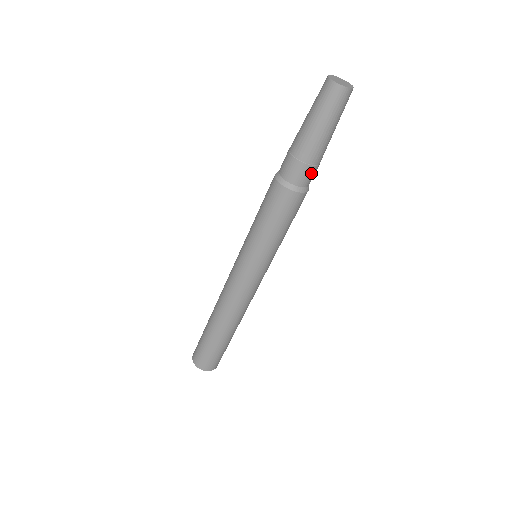
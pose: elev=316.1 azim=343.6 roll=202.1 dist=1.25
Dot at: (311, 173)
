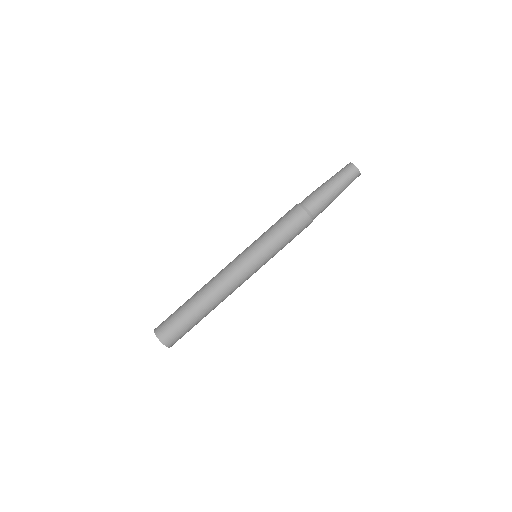
Dot at: (322, 211)
